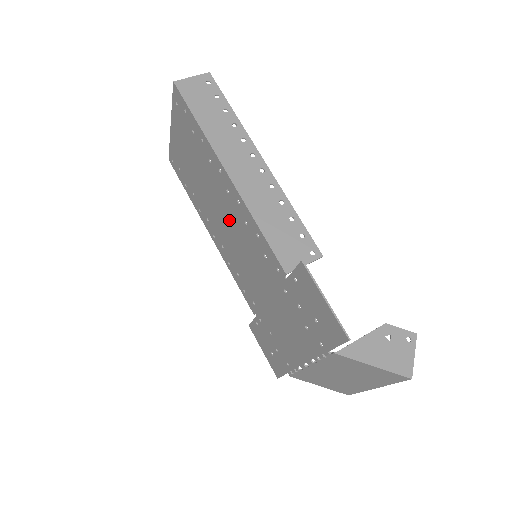
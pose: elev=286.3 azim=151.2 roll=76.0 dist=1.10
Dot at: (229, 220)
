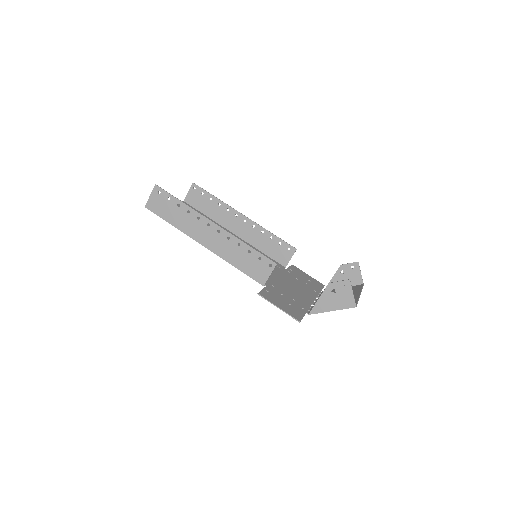
Dot at: occluded
